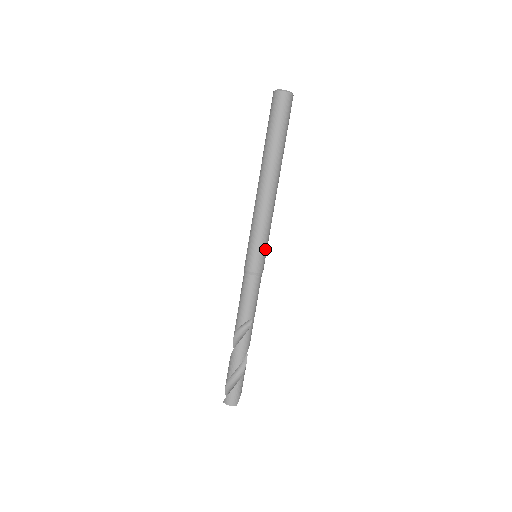
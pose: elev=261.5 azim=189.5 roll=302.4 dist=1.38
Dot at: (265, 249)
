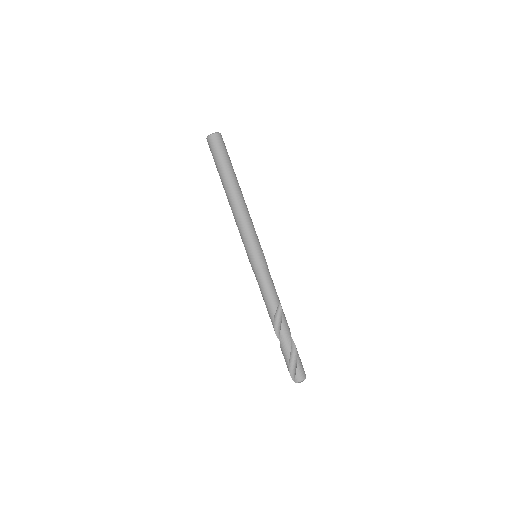
Dot at: (260, 246)
